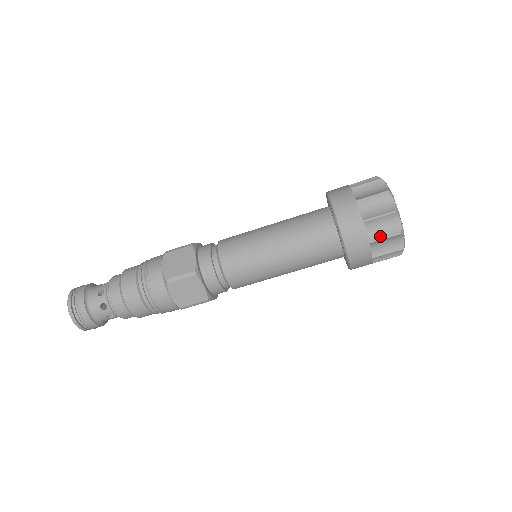
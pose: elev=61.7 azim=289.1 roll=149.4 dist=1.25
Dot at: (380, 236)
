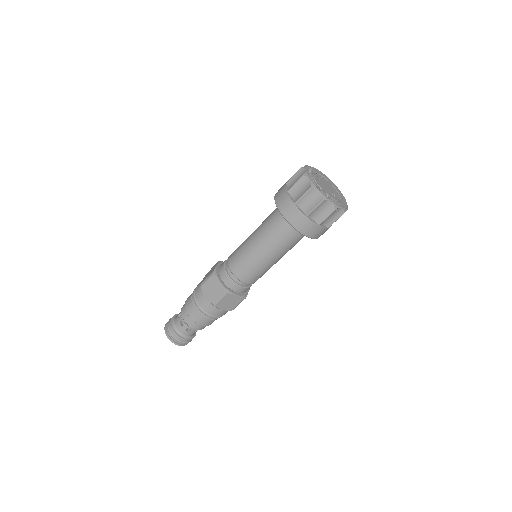
Dot at: (323, 218)
